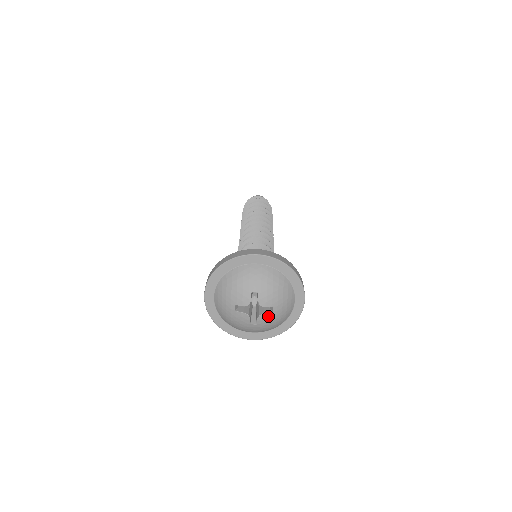
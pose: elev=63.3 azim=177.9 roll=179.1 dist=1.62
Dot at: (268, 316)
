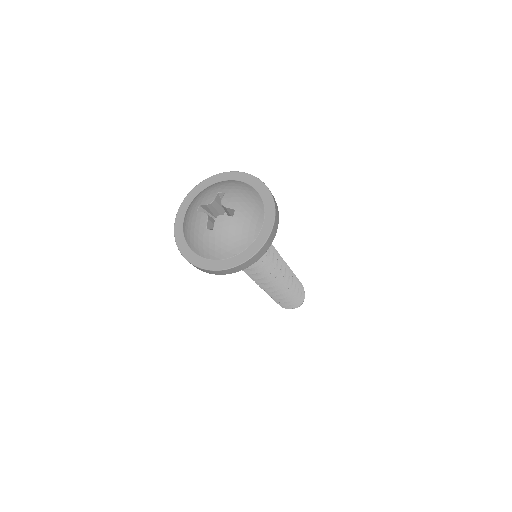
Dot at: (227, 220)
